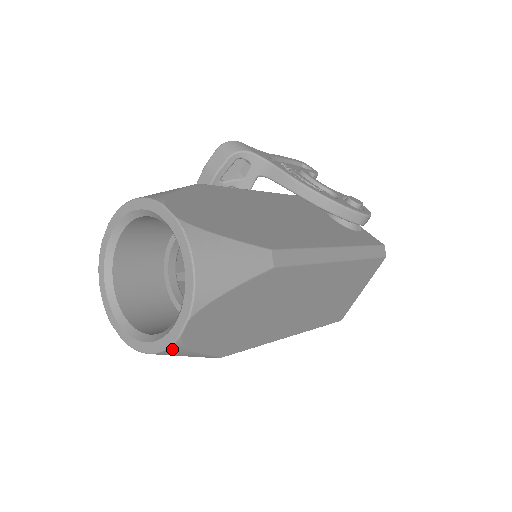
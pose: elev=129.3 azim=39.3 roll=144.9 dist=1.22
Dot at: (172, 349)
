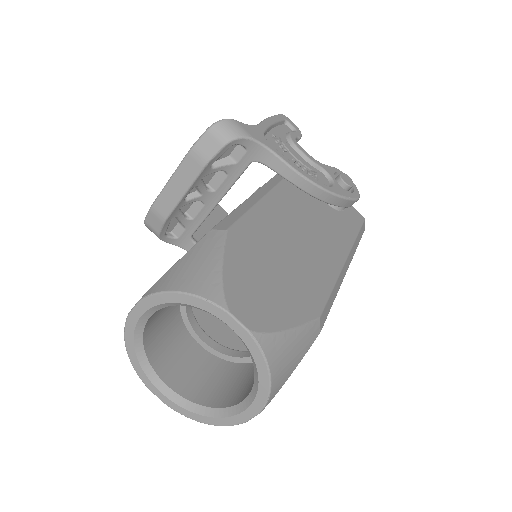
Dot at: occluded
